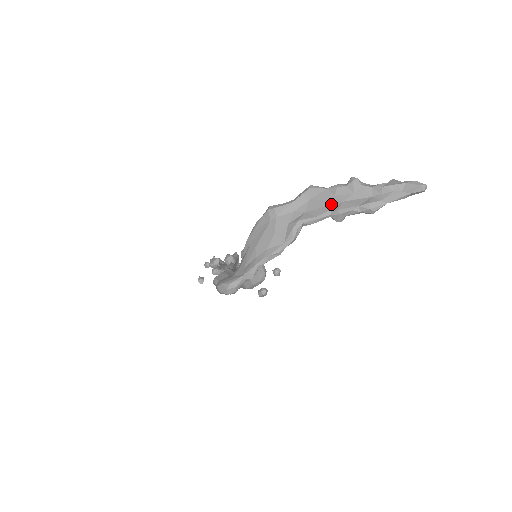
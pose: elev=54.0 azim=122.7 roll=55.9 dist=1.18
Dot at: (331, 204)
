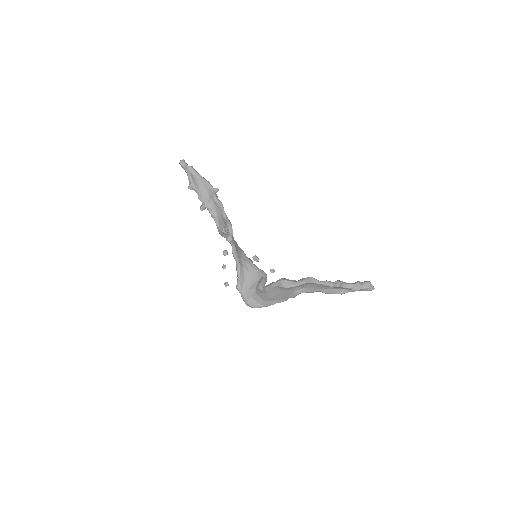
Dot at: (321, 289)
